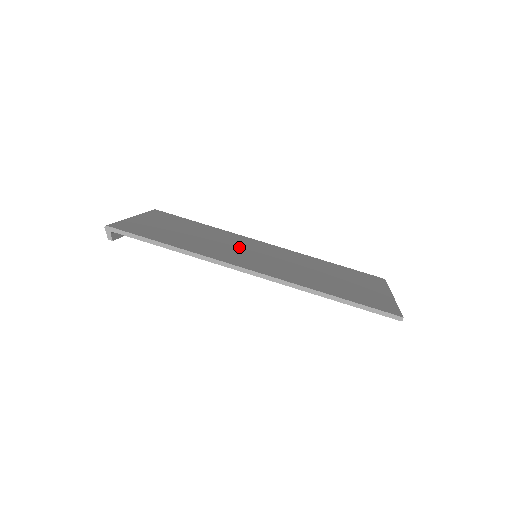
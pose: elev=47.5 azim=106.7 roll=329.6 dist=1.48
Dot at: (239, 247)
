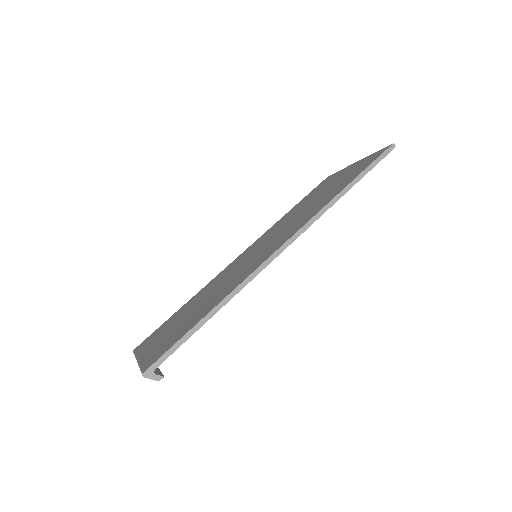
Dot at: (237, 268)
